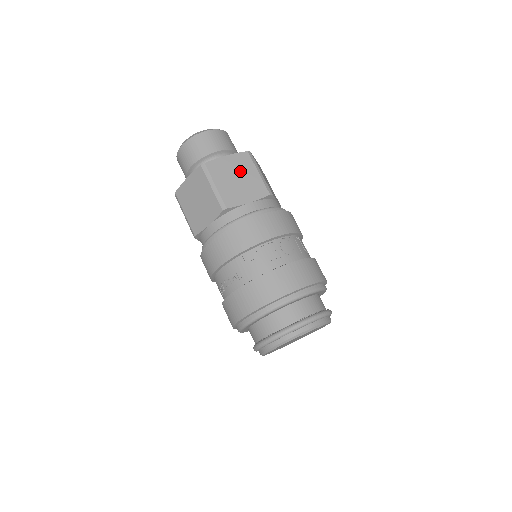
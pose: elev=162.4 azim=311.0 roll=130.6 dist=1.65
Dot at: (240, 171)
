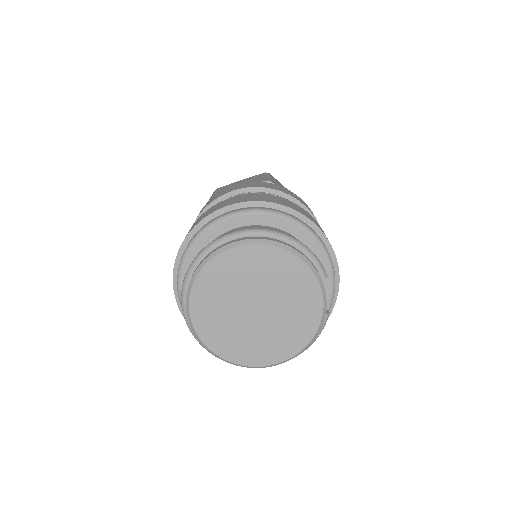
Dot at: (247, 181)
